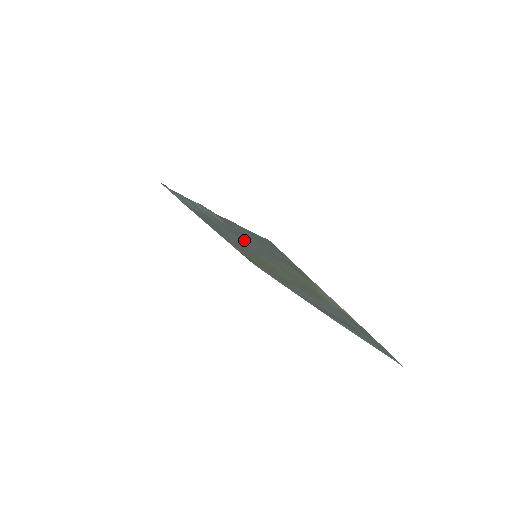
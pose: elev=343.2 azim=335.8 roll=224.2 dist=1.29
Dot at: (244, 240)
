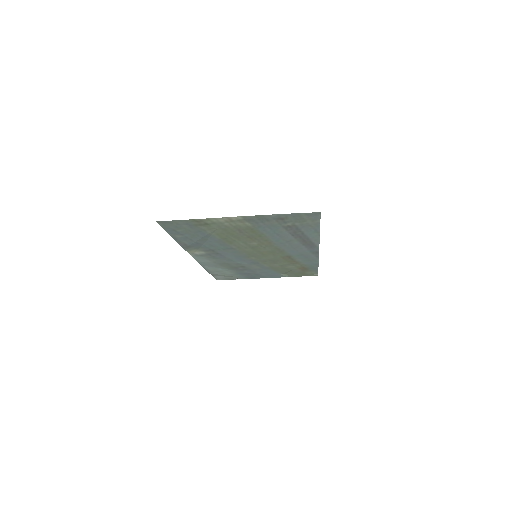
Dot at: (218, 249)
